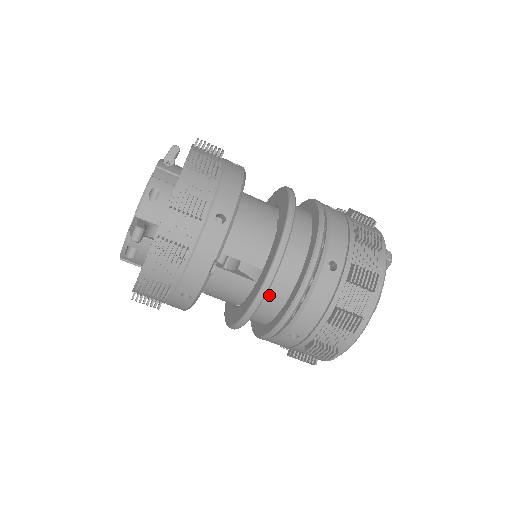
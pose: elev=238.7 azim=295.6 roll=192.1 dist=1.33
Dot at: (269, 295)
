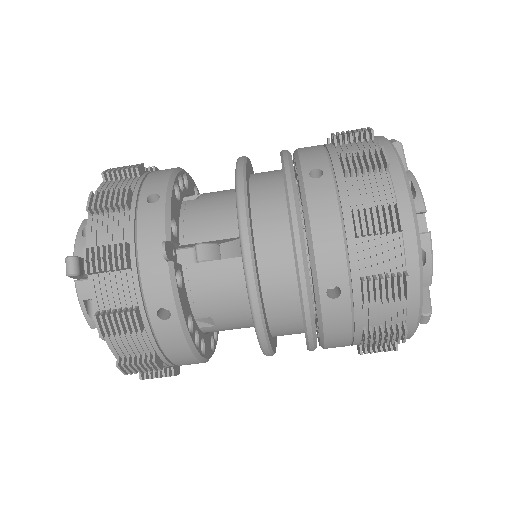
Dot at: (266, 258)
